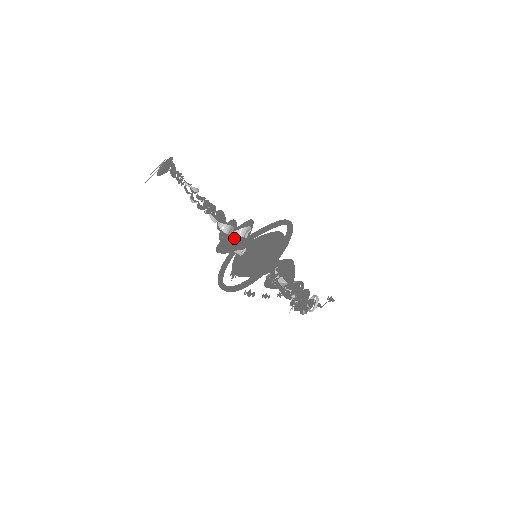
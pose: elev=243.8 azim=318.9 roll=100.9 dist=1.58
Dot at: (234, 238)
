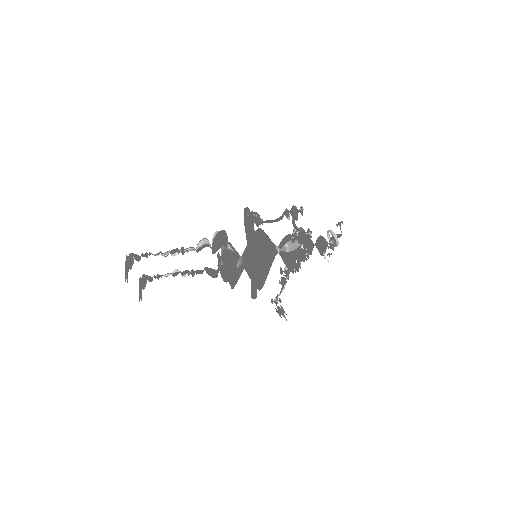
Dot at: (213, 242)
